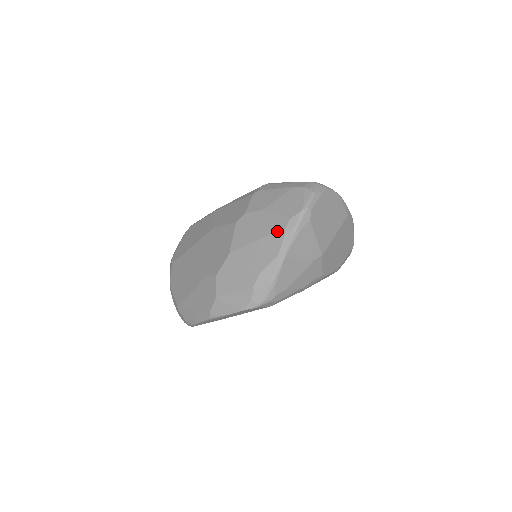
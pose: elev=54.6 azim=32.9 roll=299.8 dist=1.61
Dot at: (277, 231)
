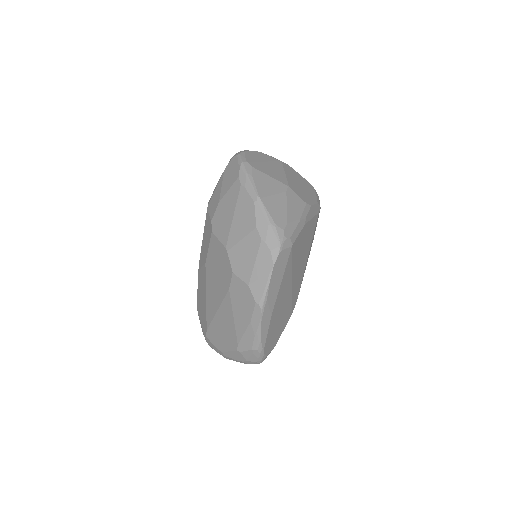
Dot at: (238, 193)
